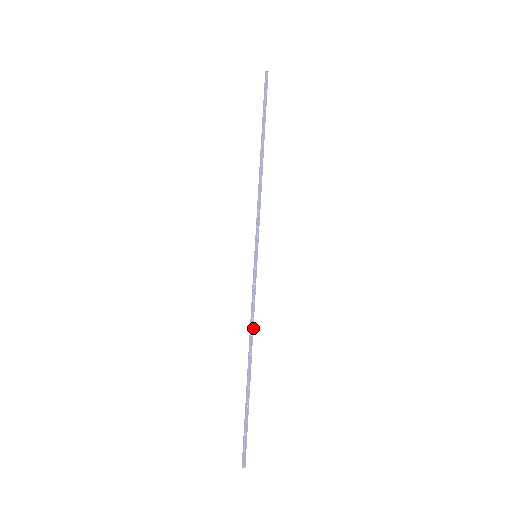
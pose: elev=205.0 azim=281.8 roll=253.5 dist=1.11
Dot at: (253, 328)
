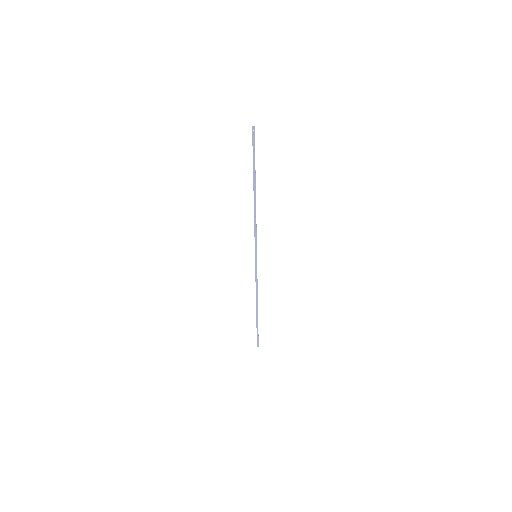
Dot at: (257, 292)
